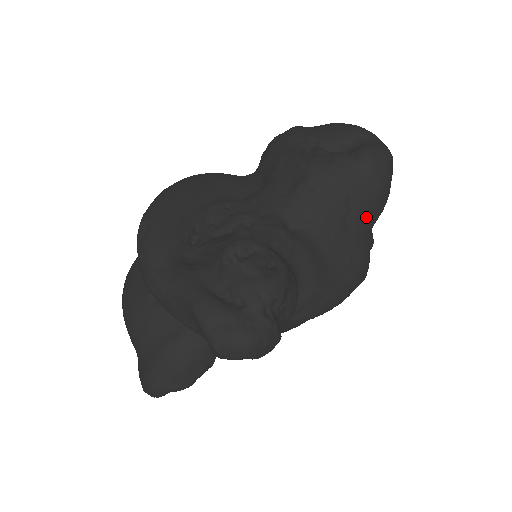
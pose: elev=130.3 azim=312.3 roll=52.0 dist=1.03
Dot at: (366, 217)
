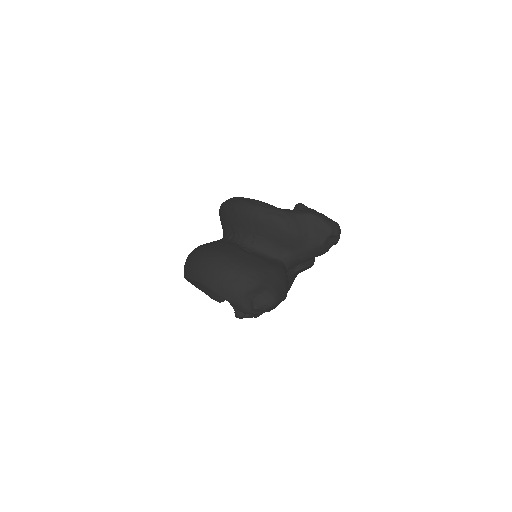
Dot at: occluded
